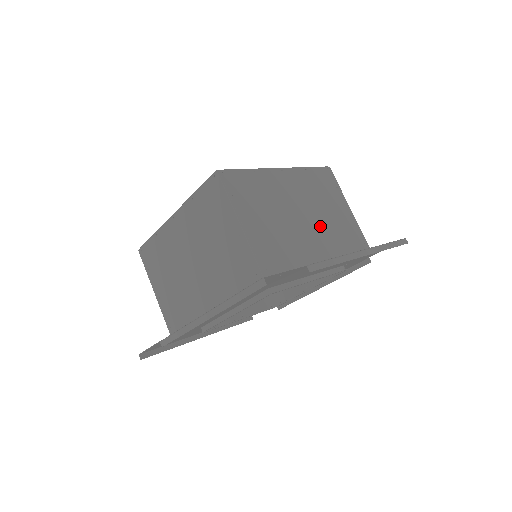
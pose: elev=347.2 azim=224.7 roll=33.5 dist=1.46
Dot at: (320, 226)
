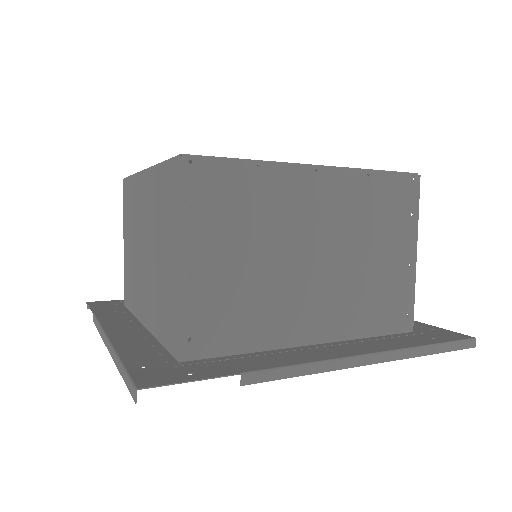
Dot at: (338, 278)
